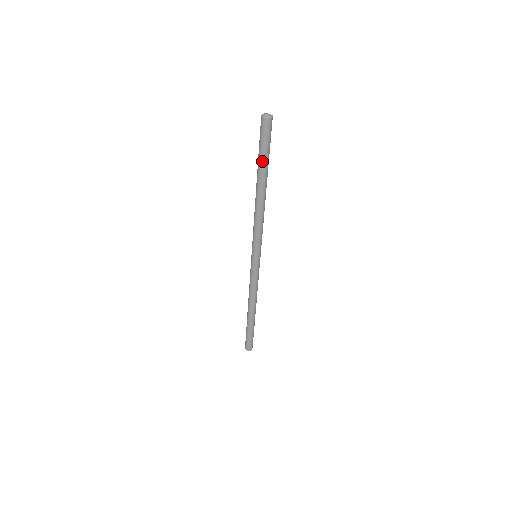
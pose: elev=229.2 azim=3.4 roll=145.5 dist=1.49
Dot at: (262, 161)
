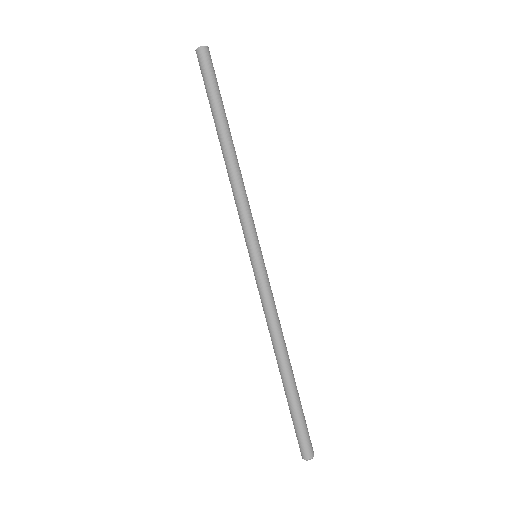
Dot at: (211, 103)
